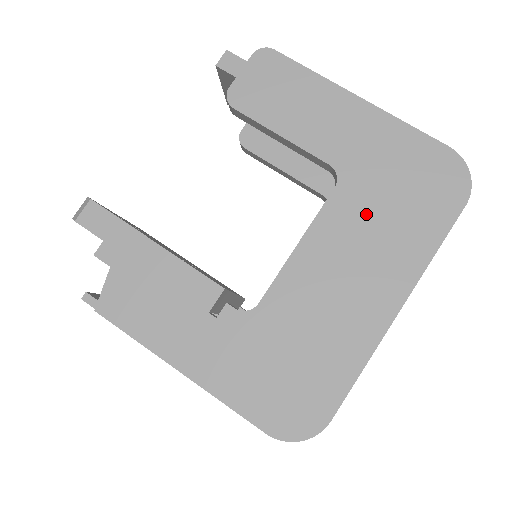
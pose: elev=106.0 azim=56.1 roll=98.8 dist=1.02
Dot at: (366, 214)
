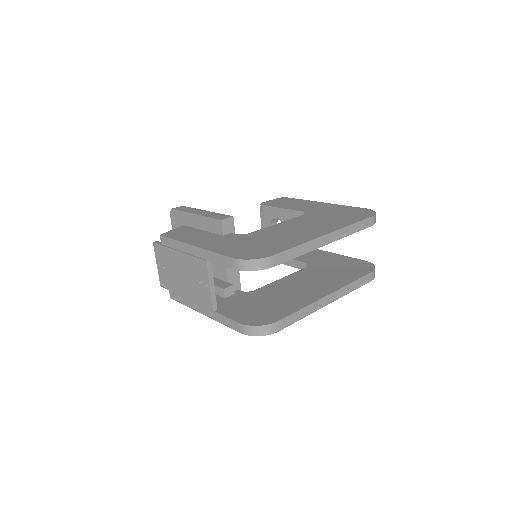
Dot at: (317, 218)
